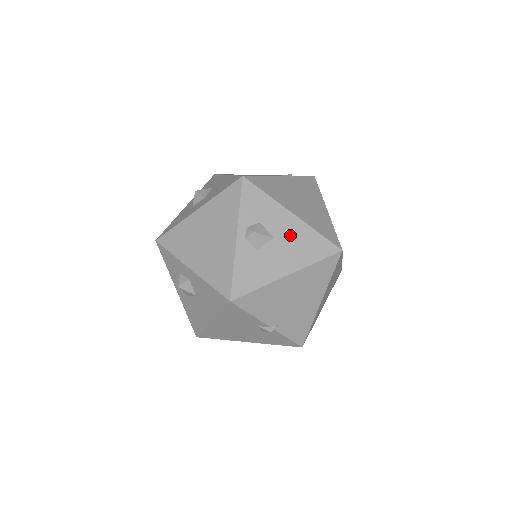
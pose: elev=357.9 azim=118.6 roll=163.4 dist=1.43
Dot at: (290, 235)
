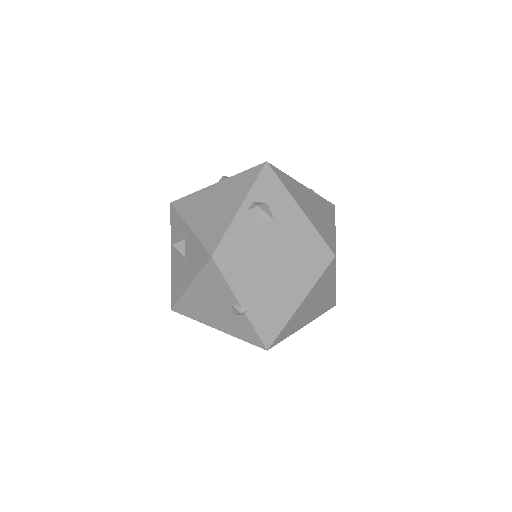
Dot at: (290, 224)
